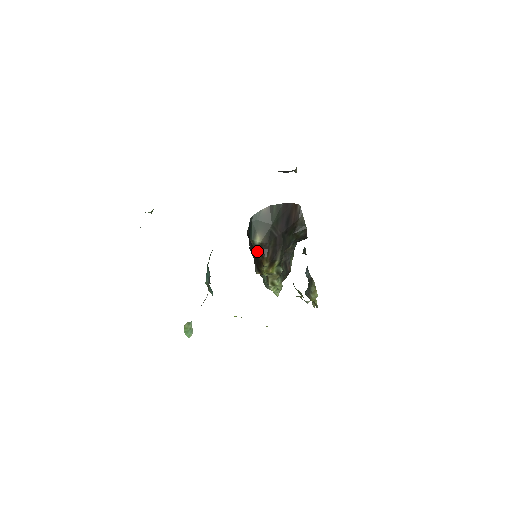
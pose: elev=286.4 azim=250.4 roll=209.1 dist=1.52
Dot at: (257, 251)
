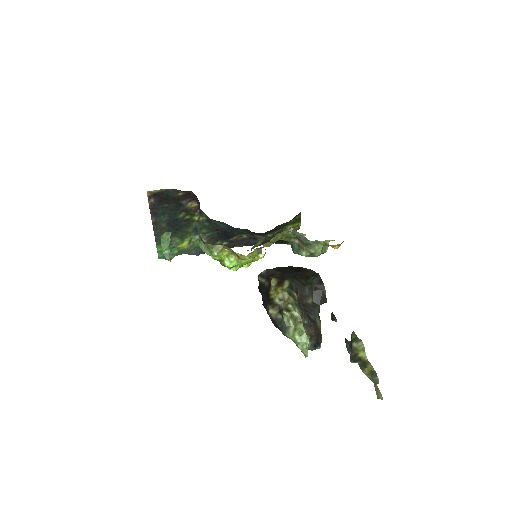
Dot at: (265, 283)
